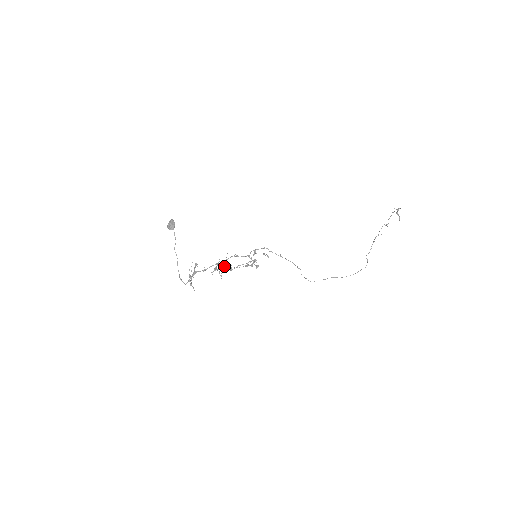
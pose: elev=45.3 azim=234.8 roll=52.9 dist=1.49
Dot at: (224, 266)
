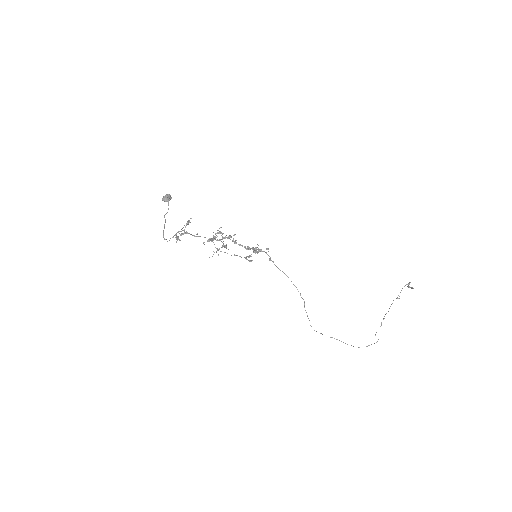
Dot at: (222, 233)
